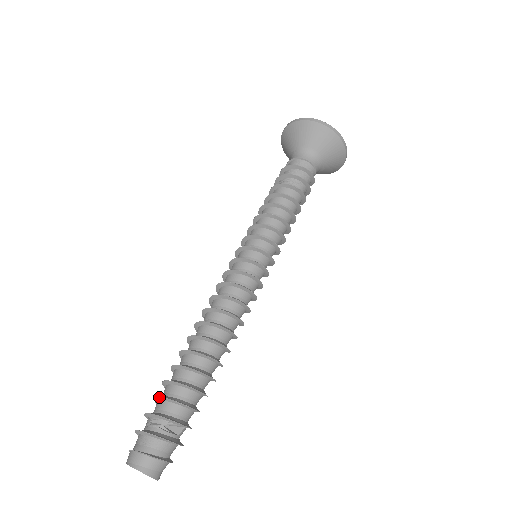
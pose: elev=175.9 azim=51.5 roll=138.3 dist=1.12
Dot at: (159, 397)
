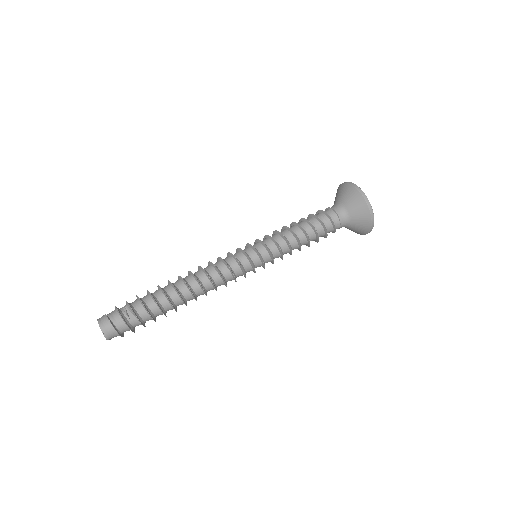
Dot at: occluded
